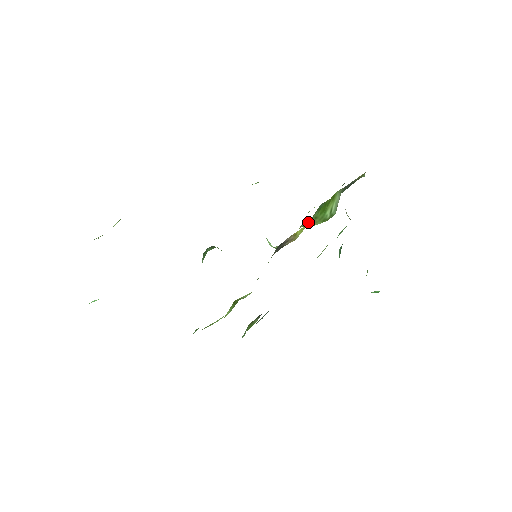
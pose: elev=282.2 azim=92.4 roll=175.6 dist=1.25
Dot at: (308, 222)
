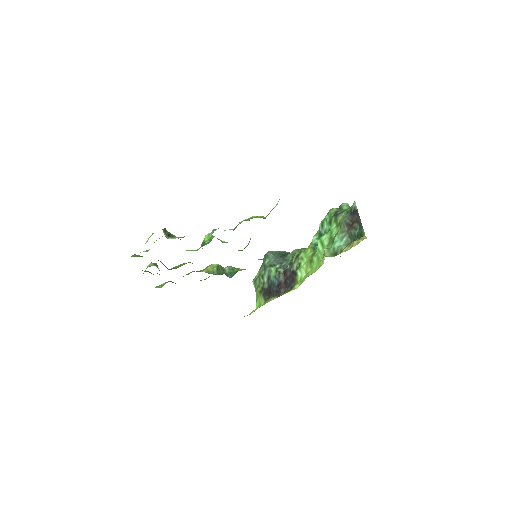
Dot at: occluded
